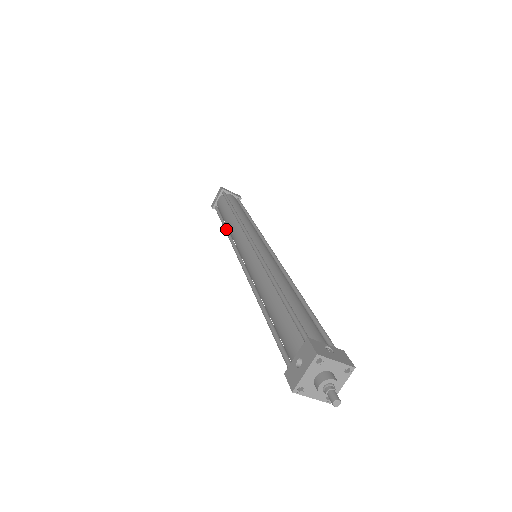
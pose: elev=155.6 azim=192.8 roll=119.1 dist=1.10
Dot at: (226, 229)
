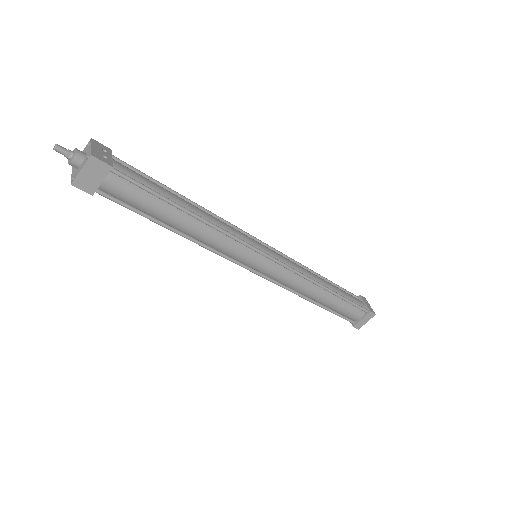
Dot at: (305, 299)
